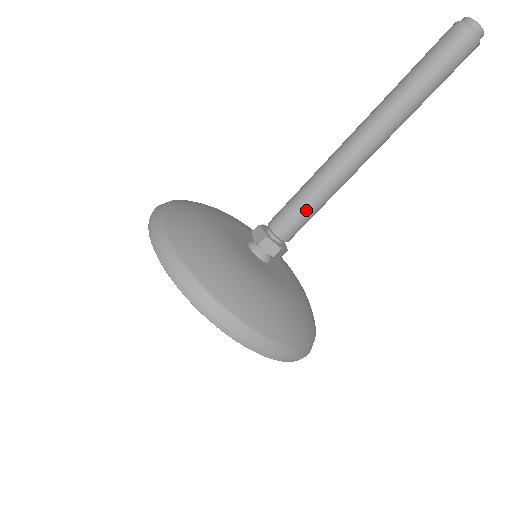
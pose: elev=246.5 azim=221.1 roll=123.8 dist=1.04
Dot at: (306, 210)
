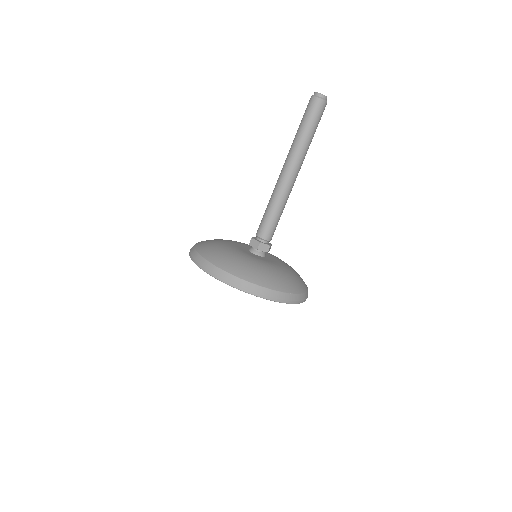
Dot at: (268, 216)
